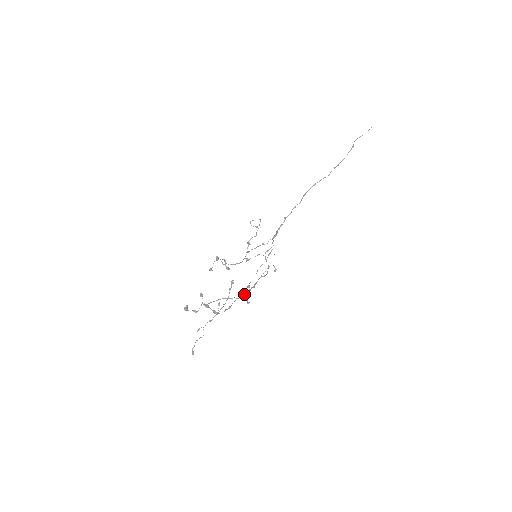
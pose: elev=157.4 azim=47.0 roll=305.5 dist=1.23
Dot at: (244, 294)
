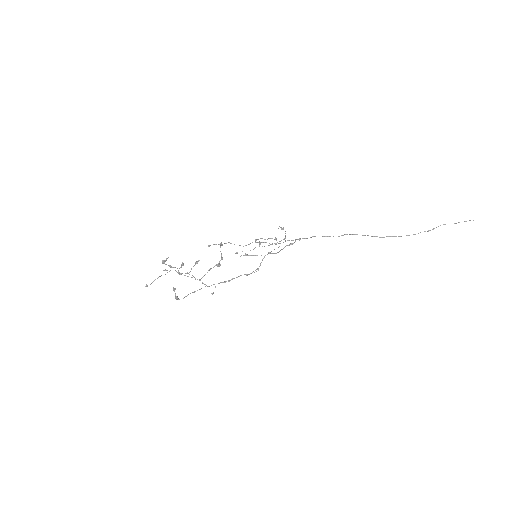
Dot at: occluded
